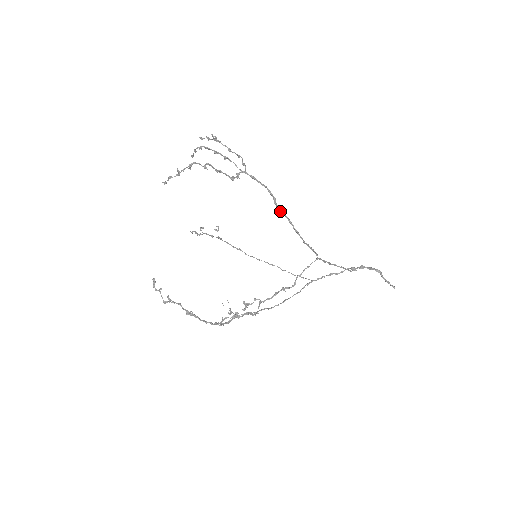
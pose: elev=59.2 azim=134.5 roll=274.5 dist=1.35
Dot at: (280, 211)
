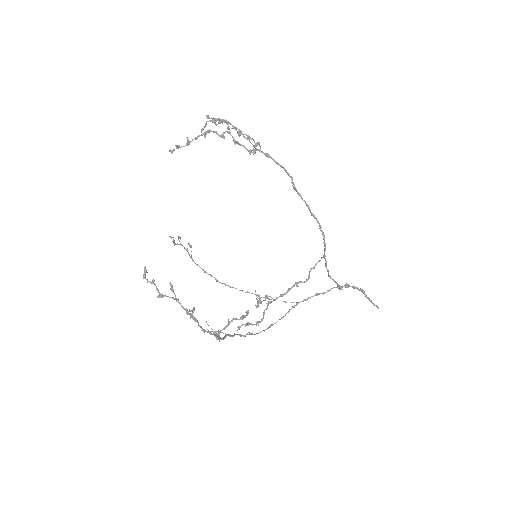
Dot at: (297, 192)
